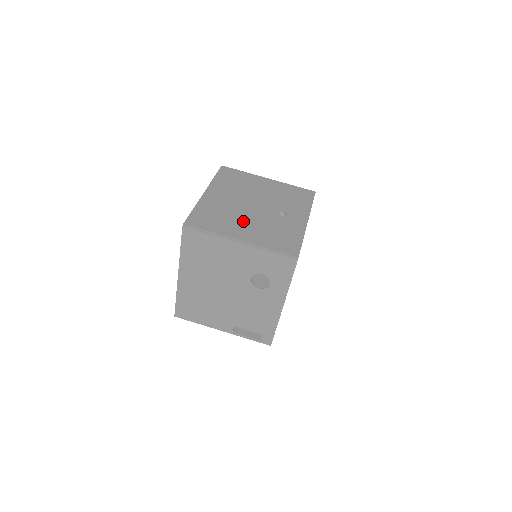
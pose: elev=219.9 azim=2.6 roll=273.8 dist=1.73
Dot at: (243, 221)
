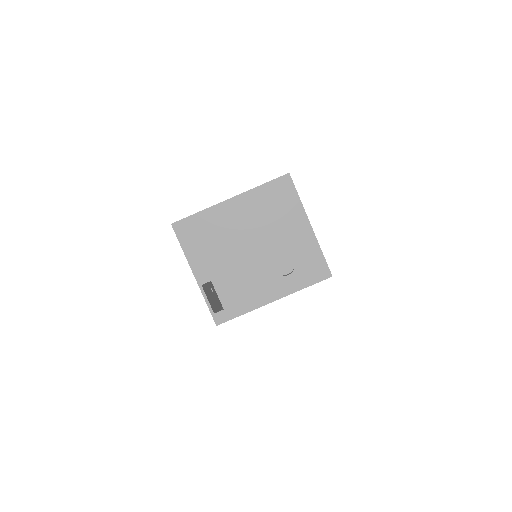
Dot at: occluded
